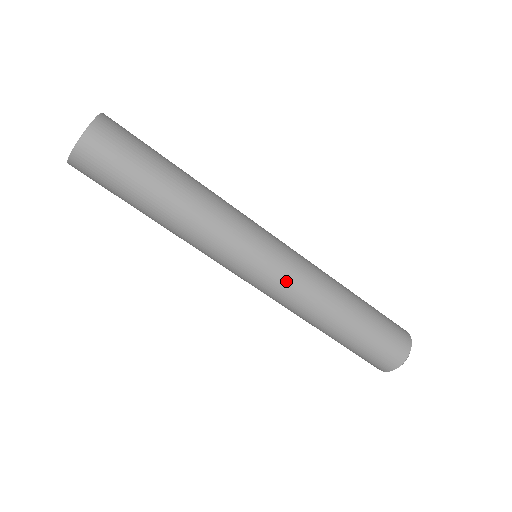
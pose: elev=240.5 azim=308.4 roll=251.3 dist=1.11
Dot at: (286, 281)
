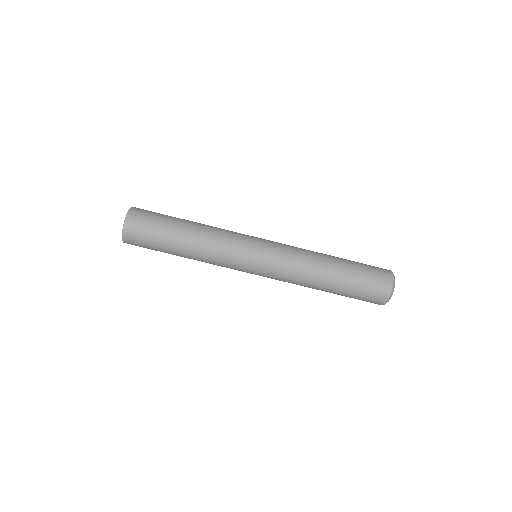
Dot at: (281, 247)
